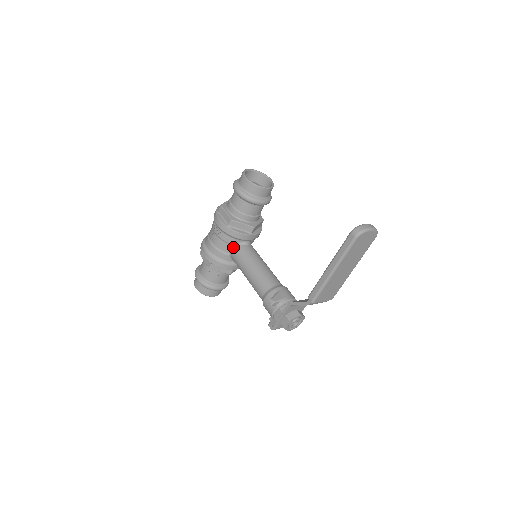
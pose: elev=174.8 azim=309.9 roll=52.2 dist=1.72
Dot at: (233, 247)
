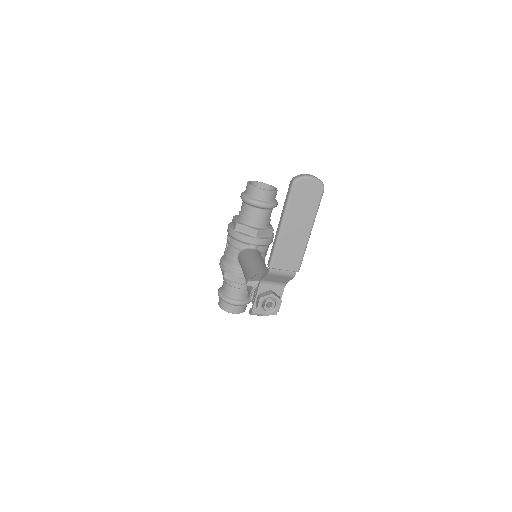
Dot at: (240, 252)
